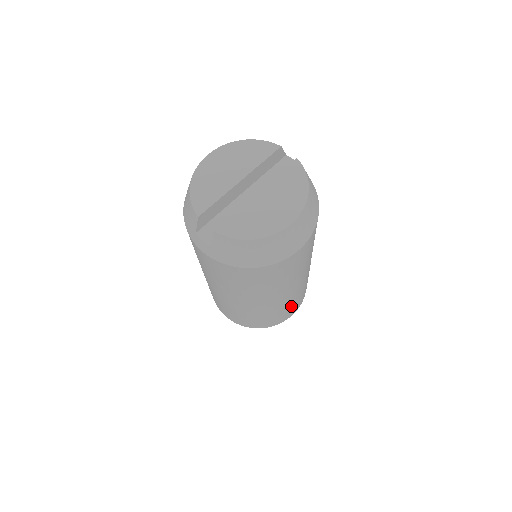
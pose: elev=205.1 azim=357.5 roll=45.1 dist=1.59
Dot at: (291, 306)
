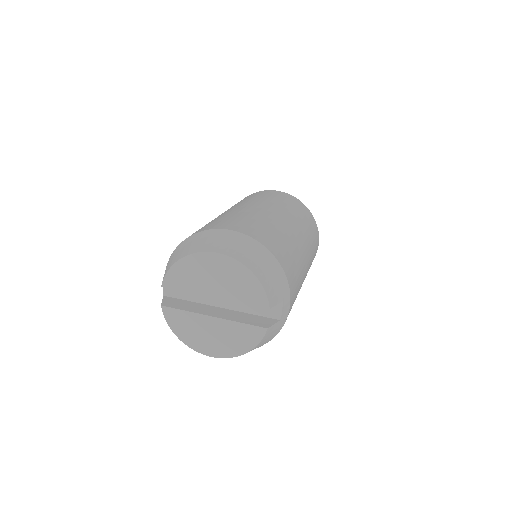
Dot at: occluded
